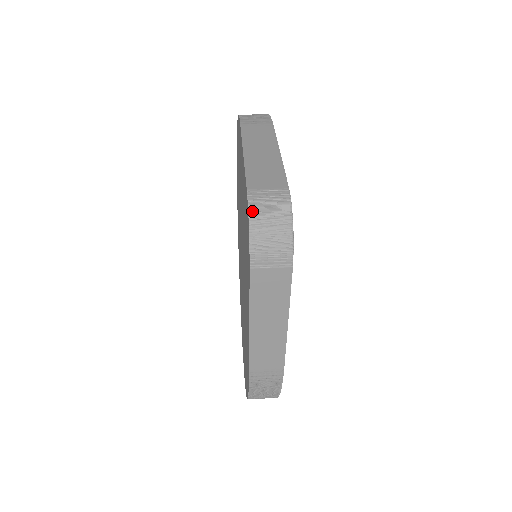
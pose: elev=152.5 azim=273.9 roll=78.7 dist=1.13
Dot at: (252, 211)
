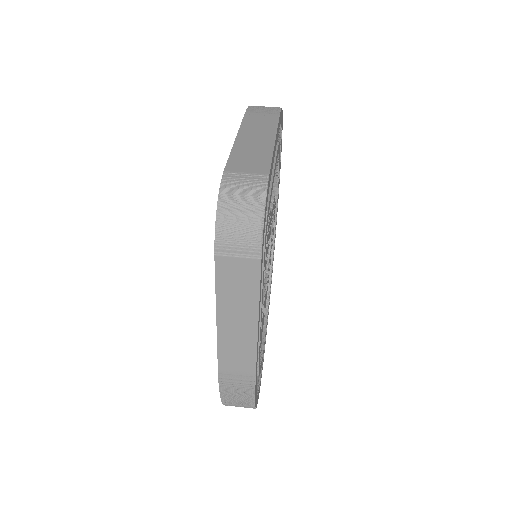
Dot at: (223, 193)
